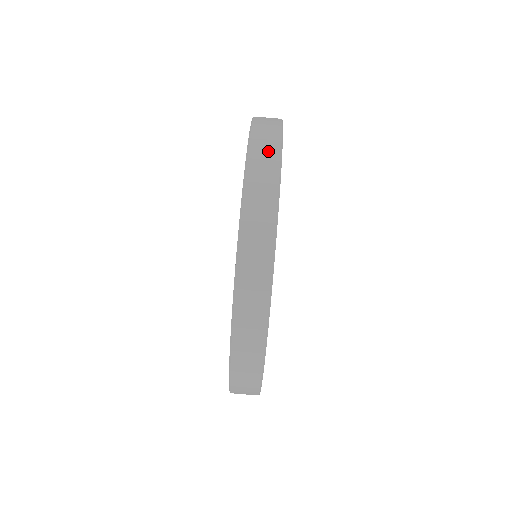
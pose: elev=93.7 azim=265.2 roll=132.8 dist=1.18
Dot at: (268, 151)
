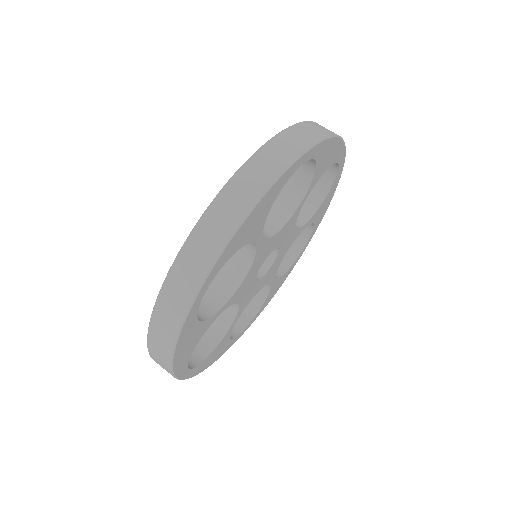
Dot at: occluded
